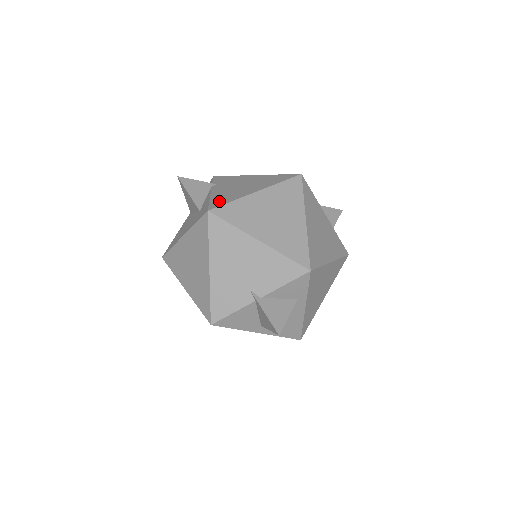
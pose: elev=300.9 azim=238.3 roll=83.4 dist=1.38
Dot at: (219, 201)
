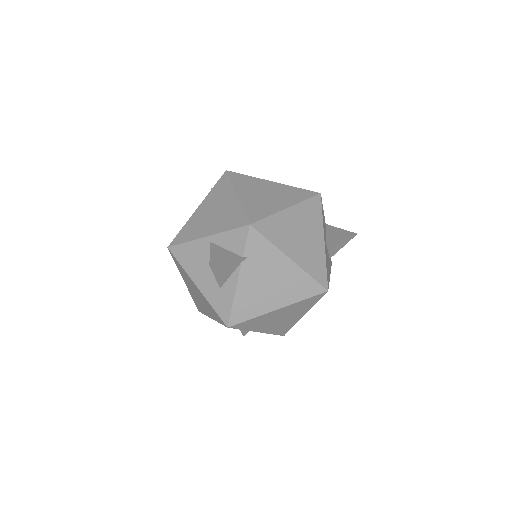
Dot at: (241, 312)
